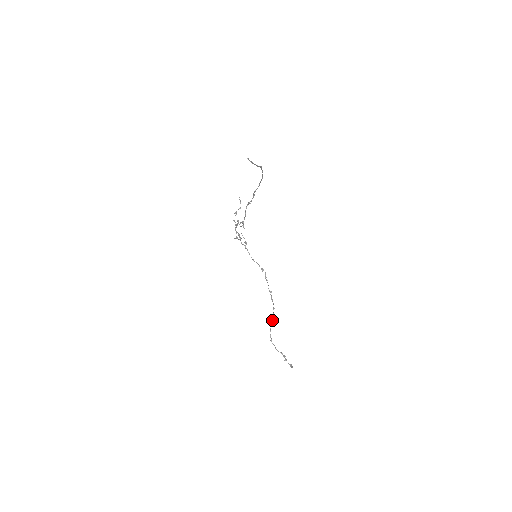
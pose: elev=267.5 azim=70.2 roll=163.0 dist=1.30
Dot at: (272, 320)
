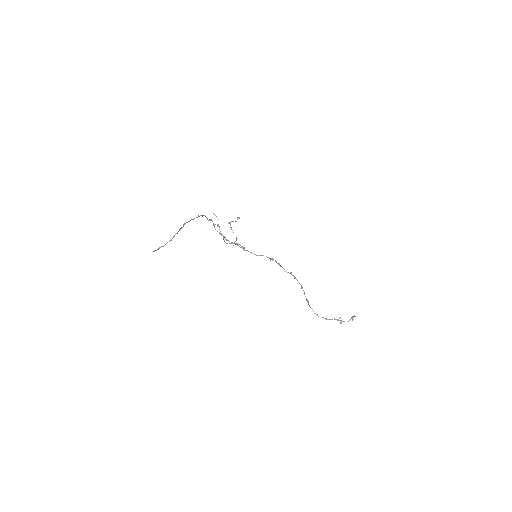
Dot at: (306, 299)
